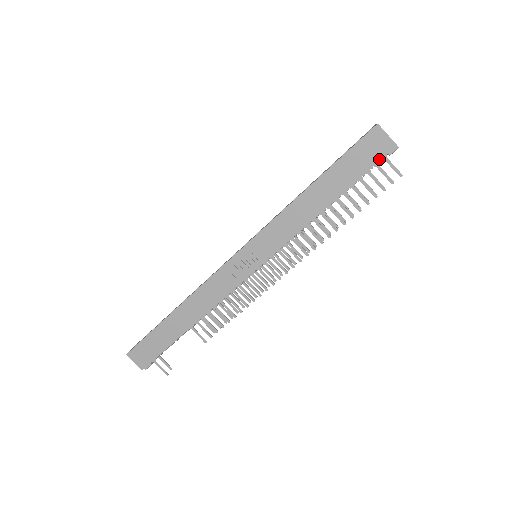
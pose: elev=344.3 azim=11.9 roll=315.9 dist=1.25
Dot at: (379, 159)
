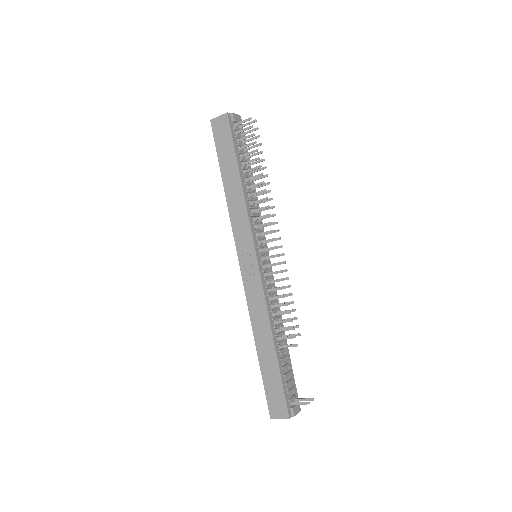
Dot at: (229, 128)
